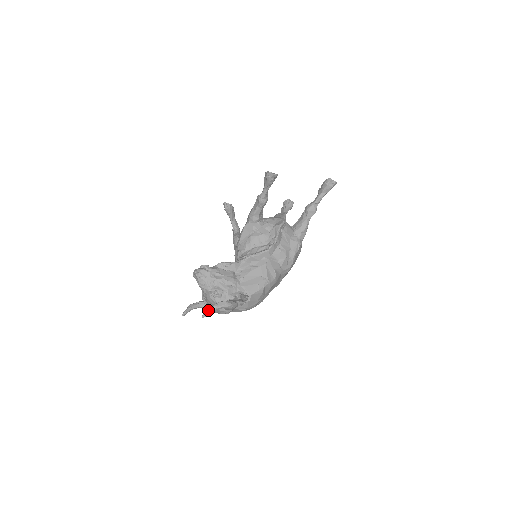
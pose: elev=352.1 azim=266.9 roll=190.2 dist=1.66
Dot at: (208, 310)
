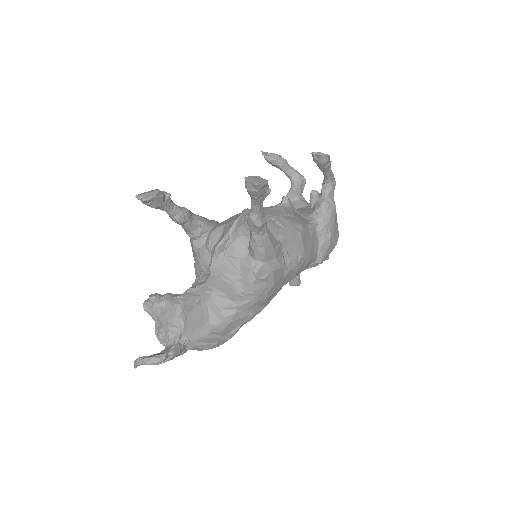
Dot at: (134, 363)
